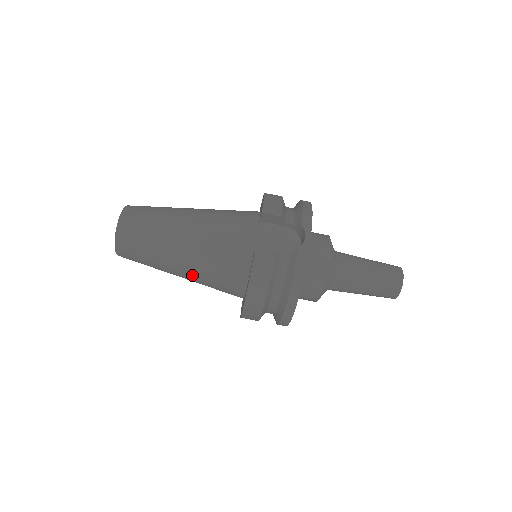
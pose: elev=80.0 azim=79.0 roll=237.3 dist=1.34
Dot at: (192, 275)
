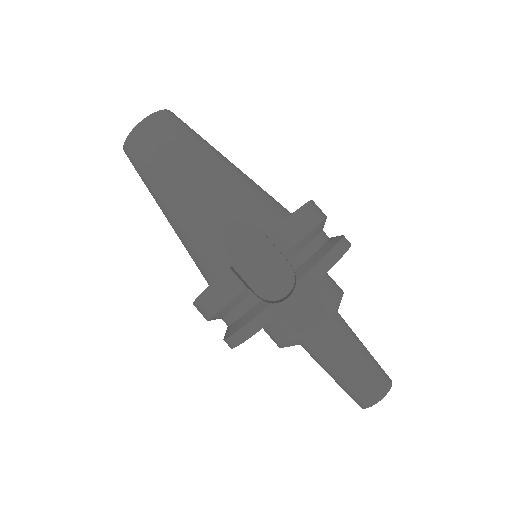
Dot at: (175, 231)
